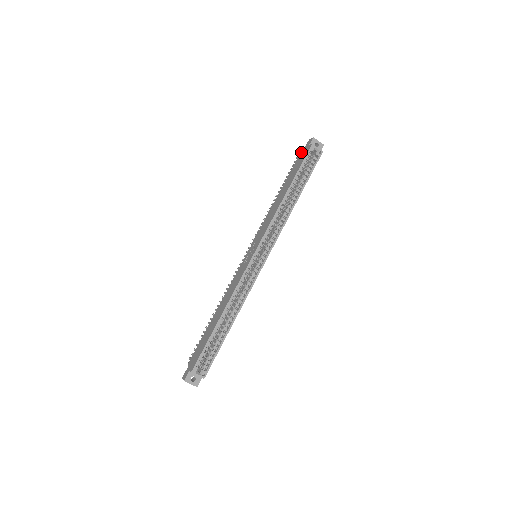
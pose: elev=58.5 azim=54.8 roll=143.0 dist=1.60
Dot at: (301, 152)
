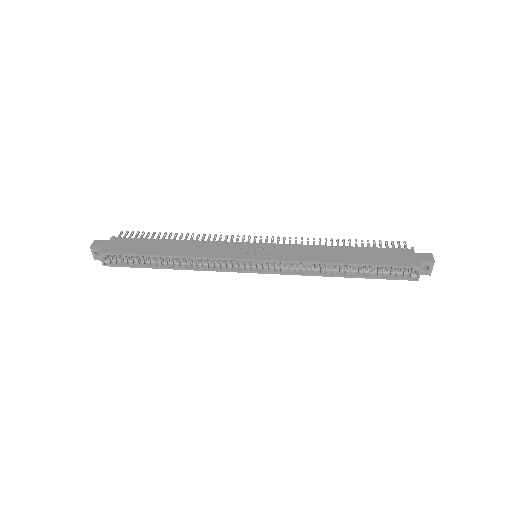
Dot at: (411, 250)
